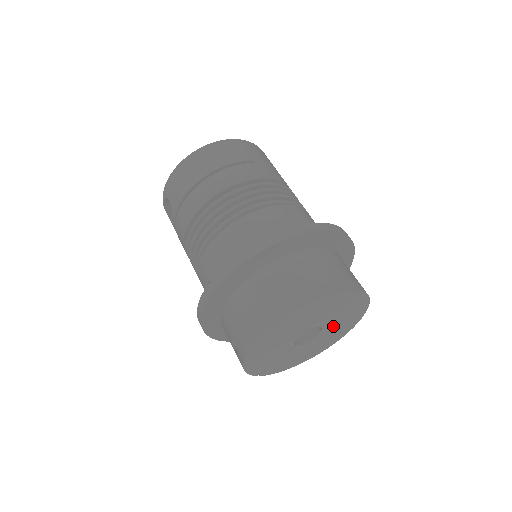
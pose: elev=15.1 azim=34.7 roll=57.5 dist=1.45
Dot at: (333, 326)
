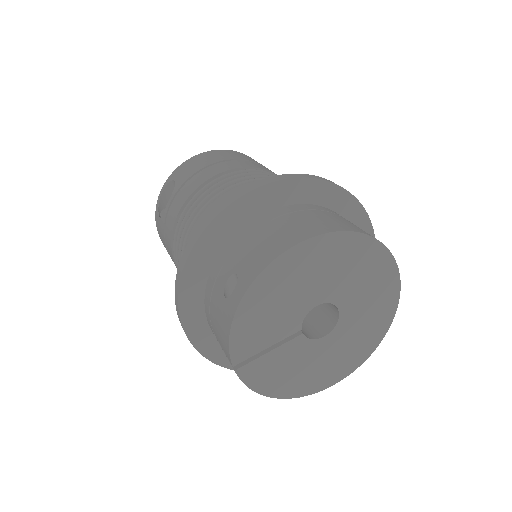
Dot at: (348, 331)
